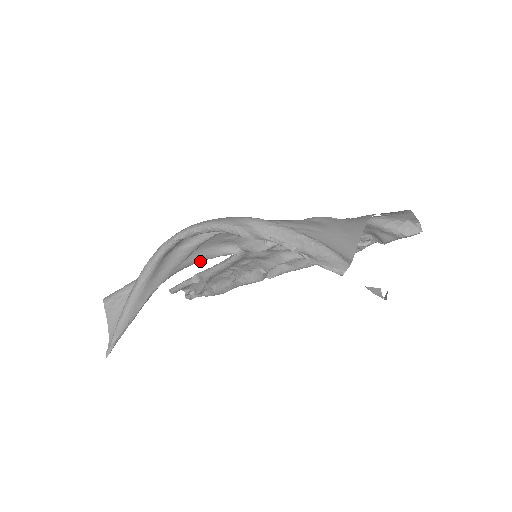
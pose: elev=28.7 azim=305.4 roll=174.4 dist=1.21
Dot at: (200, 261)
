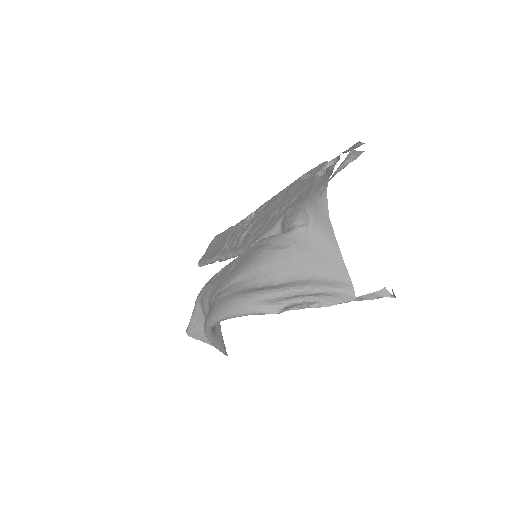
Dot at: occluded
